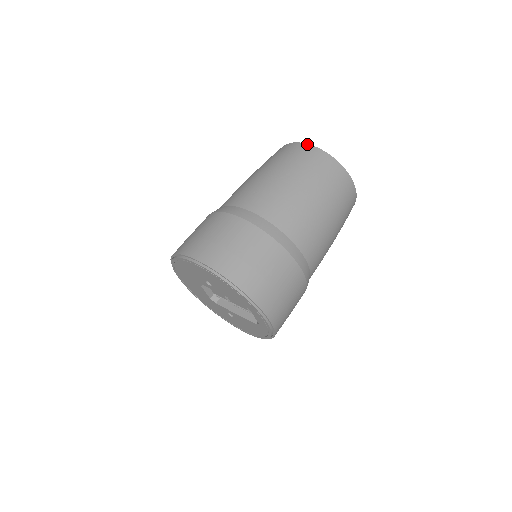
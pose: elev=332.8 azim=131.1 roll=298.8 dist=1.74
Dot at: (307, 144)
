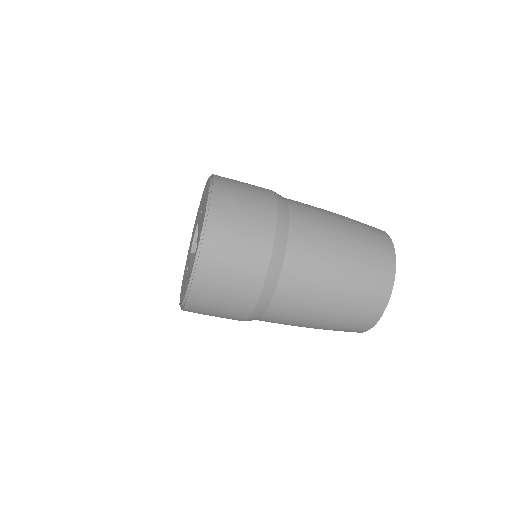
Dot at: occluded
